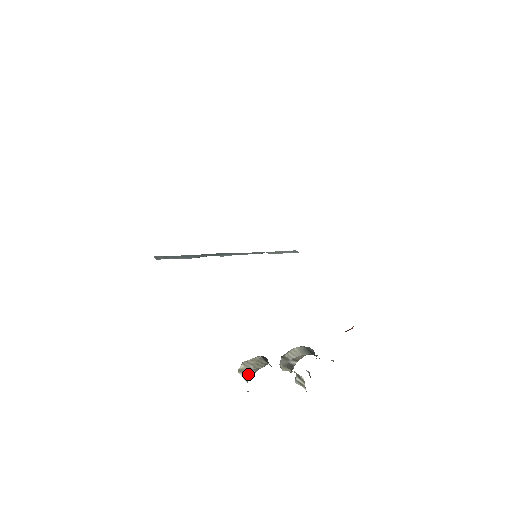
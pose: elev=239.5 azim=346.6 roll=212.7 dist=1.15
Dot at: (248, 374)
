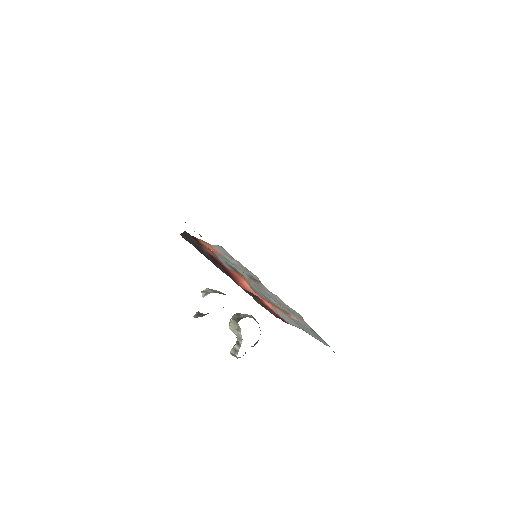
Dot at: (208, 293)
